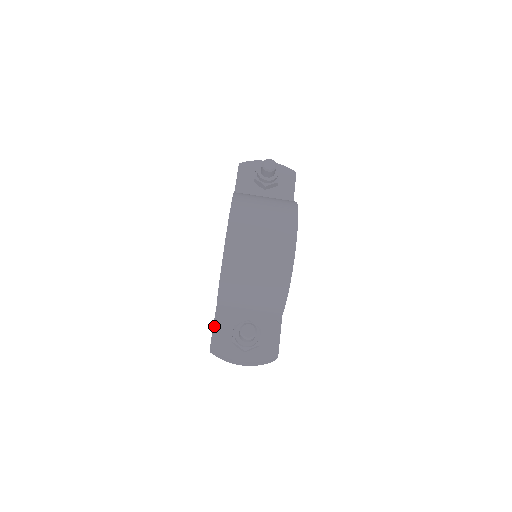
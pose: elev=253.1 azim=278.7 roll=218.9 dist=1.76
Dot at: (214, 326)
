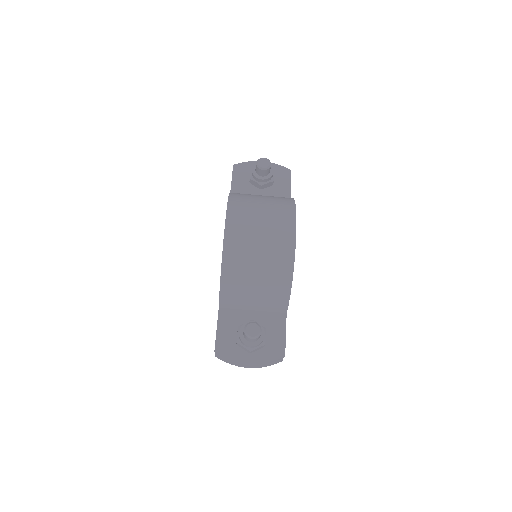
Dot at: (217, 328)
